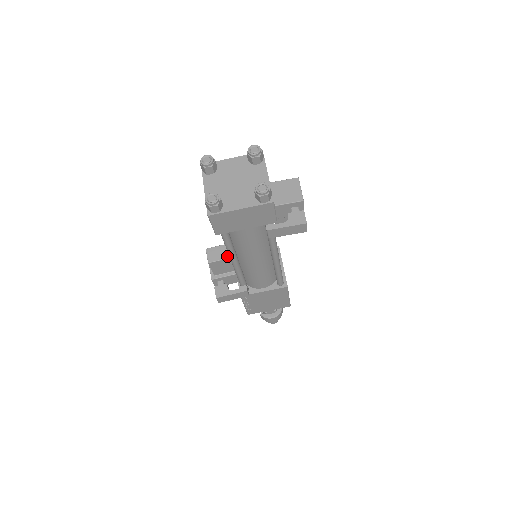
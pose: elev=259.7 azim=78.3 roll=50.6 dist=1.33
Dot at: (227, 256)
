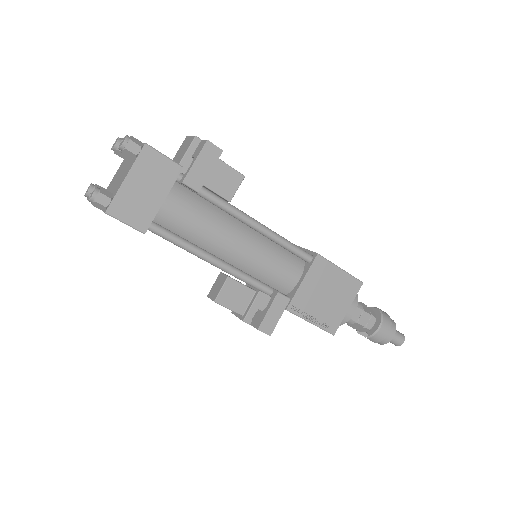
Dot at: (225, 278)
